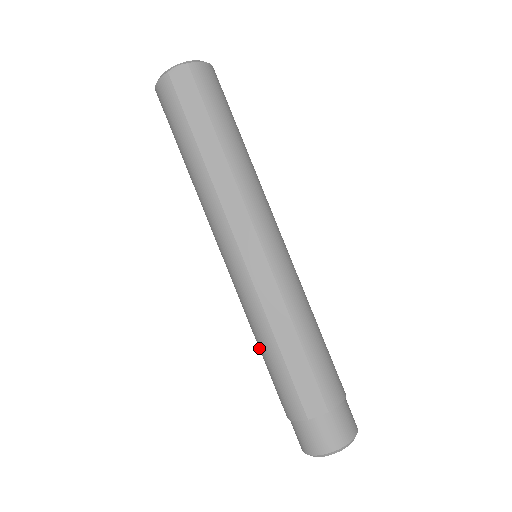
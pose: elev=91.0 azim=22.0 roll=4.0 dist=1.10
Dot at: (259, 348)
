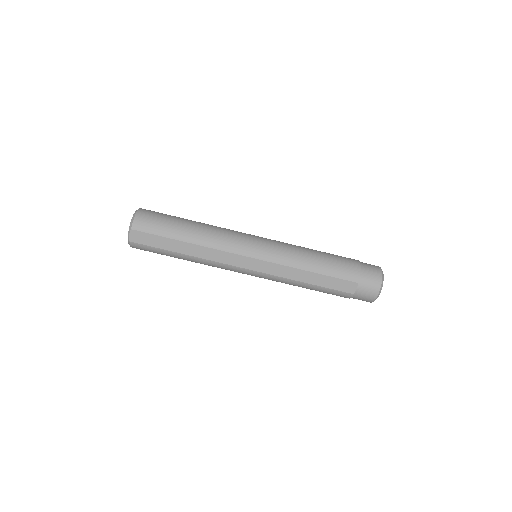
Dot at: occluded
